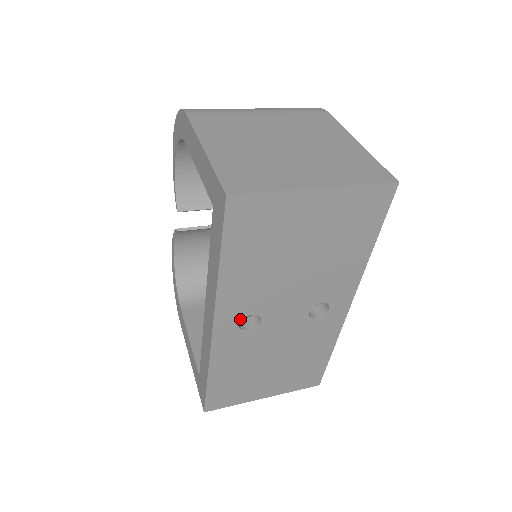
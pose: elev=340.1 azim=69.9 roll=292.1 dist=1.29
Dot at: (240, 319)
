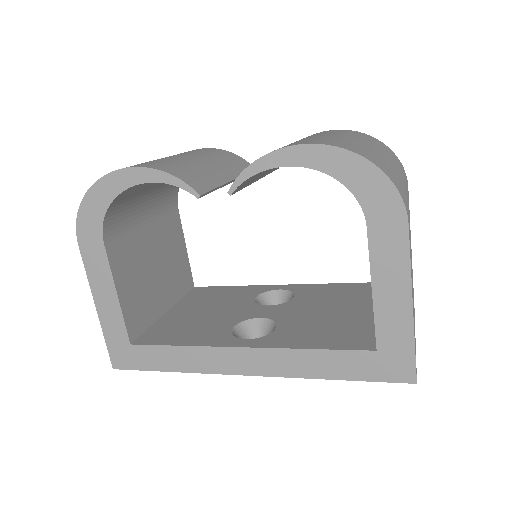
Dot at: occluded
